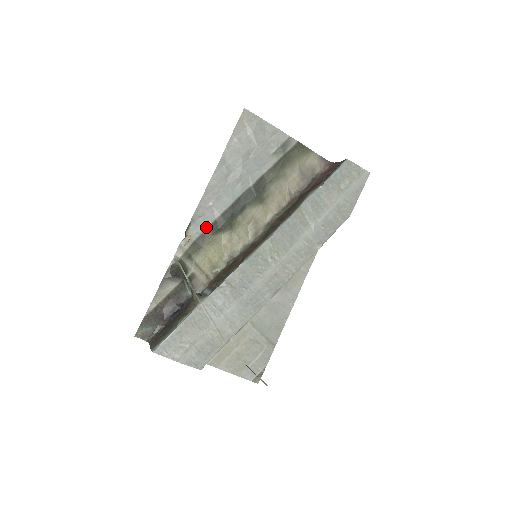
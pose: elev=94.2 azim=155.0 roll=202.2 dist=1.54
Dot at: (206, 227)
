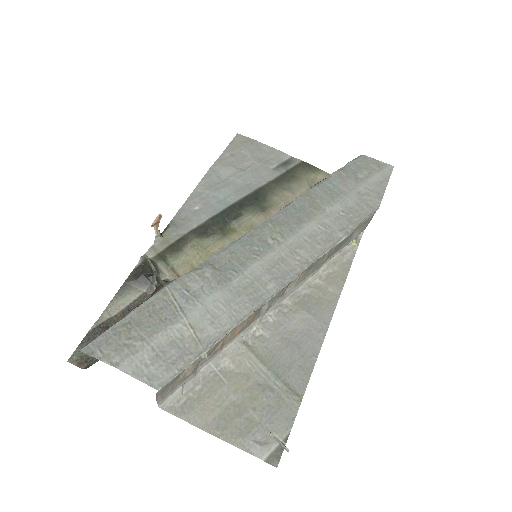
Dot at: (189, 230)
